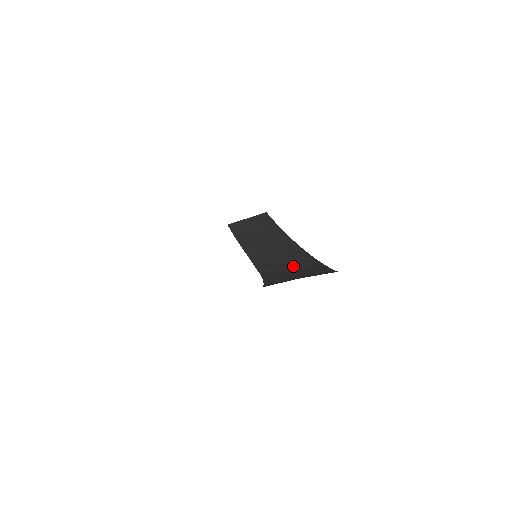
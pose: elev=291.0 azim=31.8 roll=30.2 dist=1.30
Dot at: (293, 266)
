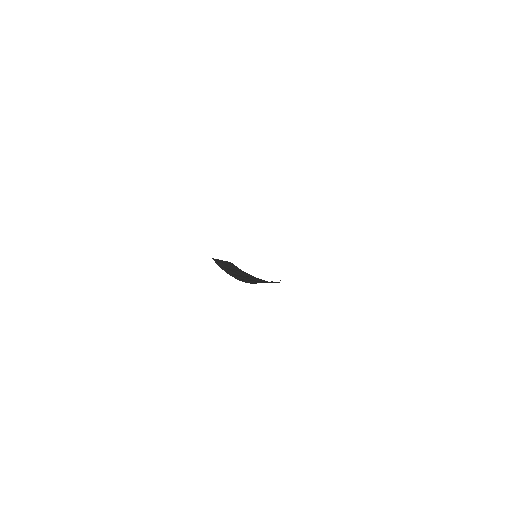
Dot at: occluded
